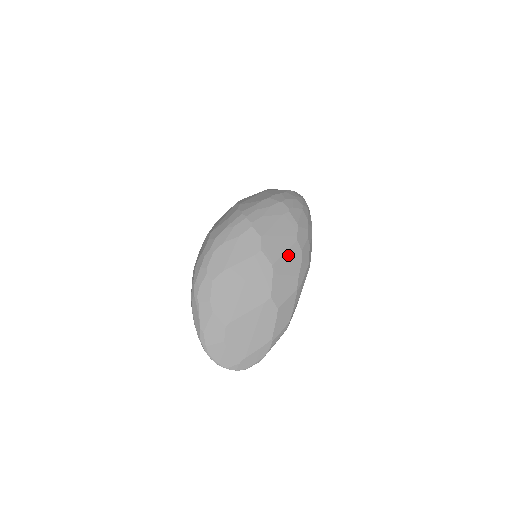
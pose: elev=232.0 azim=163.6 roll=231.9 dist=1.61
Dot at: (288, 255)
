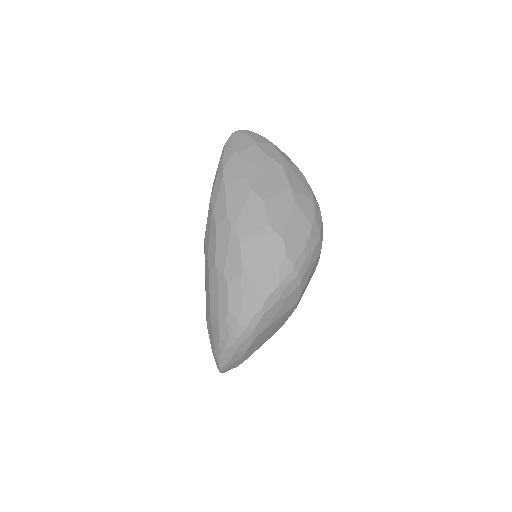
Dot at: occluded
